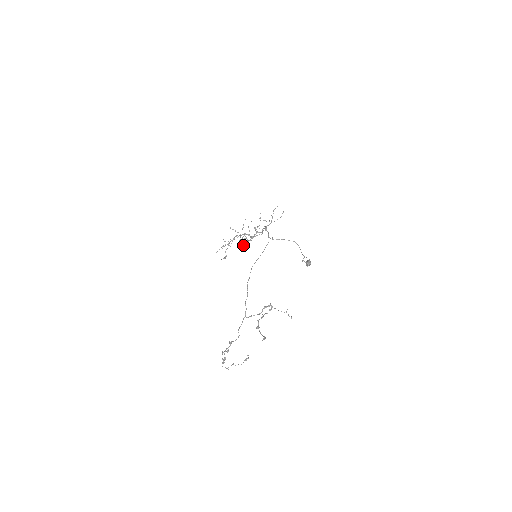
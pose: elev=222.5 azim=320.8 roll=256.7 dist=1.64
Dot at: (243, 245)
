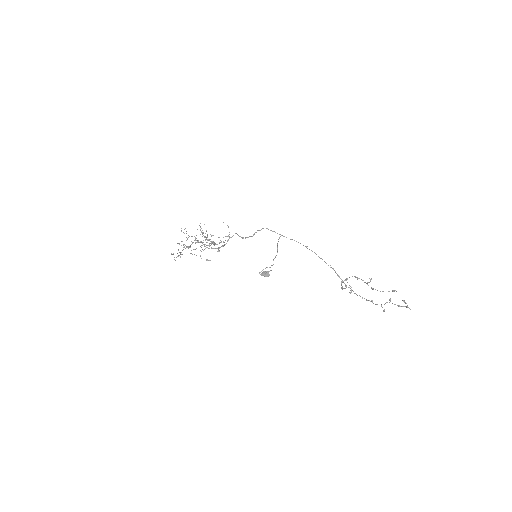
Dot at: occluded
